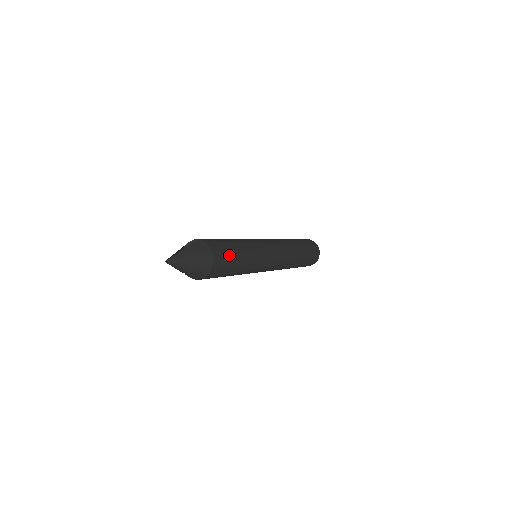
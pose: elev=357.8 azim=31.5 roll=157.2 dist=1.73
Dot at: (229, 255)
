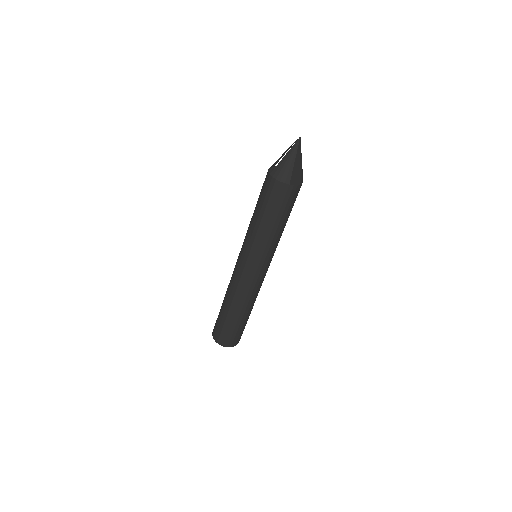
Dot at: occluded
